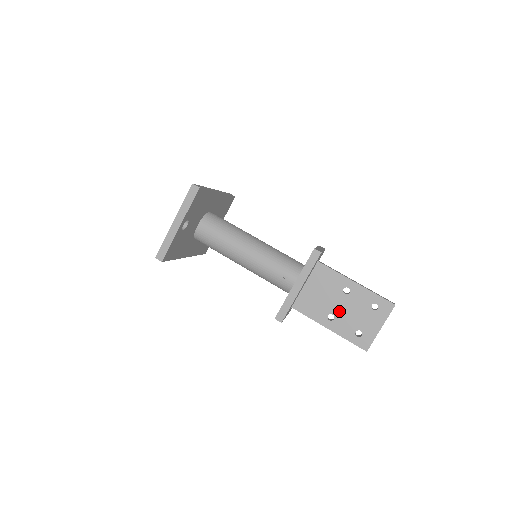
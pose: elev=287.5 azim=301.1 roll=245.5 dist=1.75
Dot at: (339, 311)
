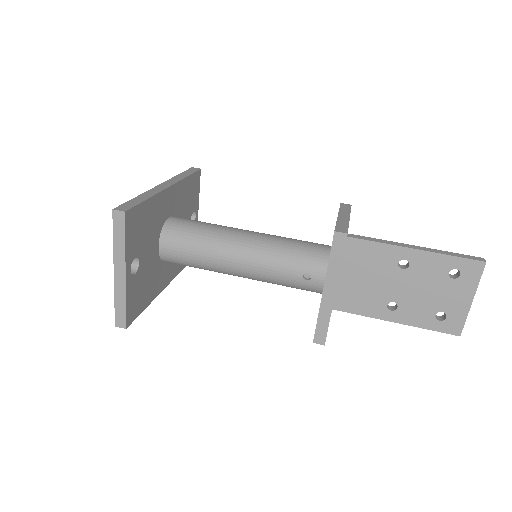
Dot at: (401, 295)
